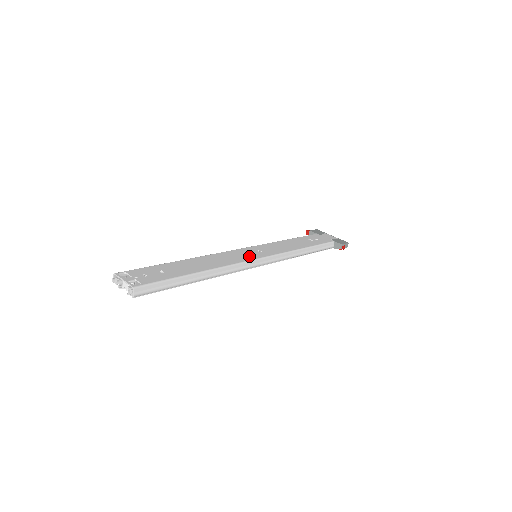
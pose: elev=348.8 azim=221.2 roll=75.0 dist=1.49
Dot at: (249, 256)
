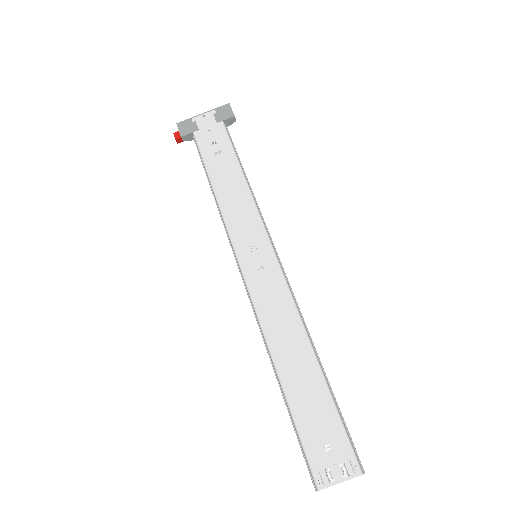
Dot at: (270, 272)
